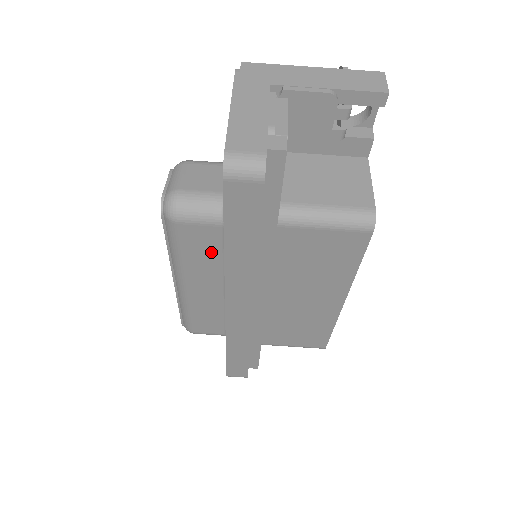
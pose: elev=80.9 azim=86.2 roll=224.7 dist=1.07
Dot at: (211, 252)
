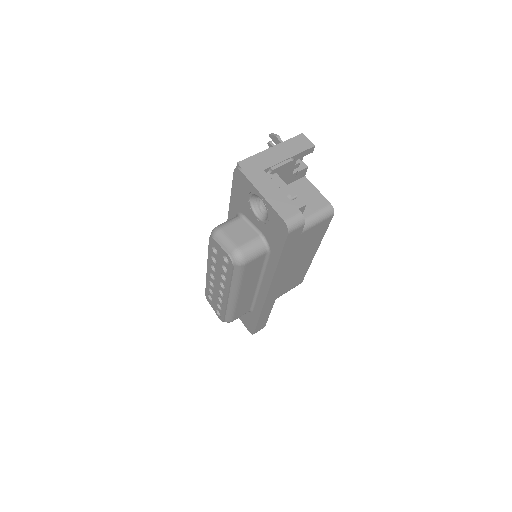
Dot at: (257, 269)
